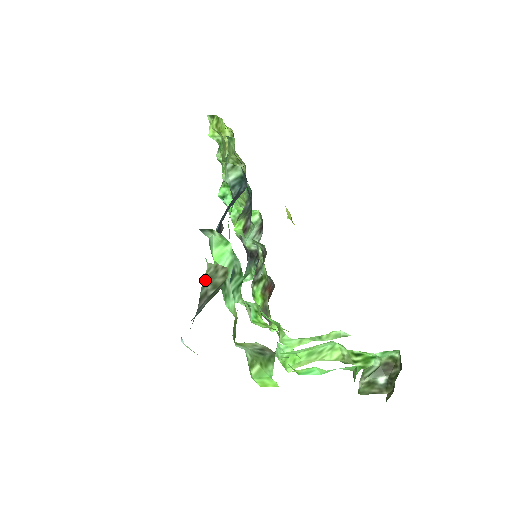
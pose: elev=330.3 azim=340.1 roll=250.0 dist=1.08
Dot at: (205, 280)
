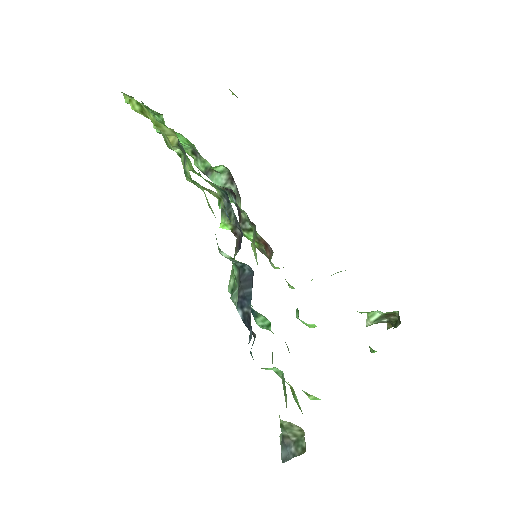
Dot at: (283, 428)
